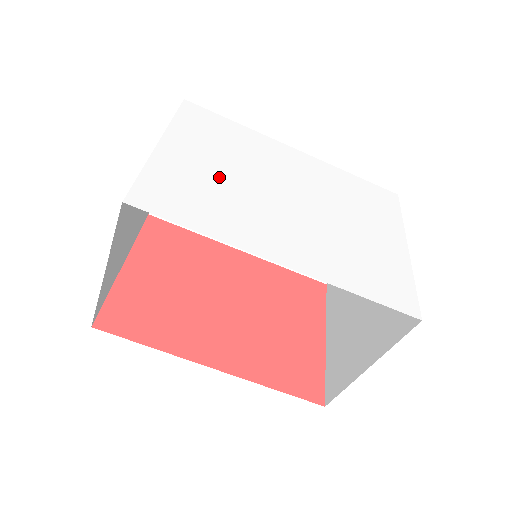
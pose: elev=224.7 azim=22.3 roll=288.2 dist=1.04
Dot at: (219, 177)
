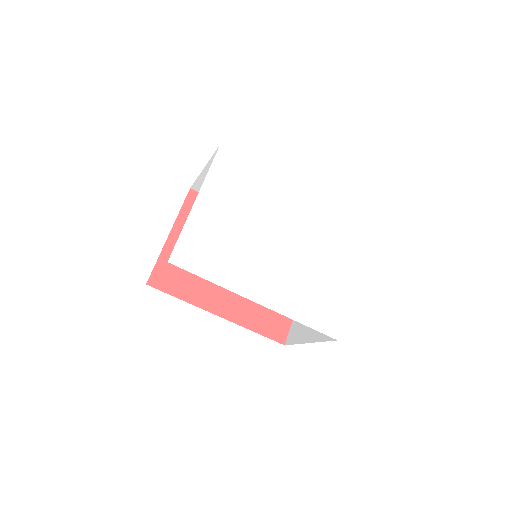
Dot at: (232, 230)
